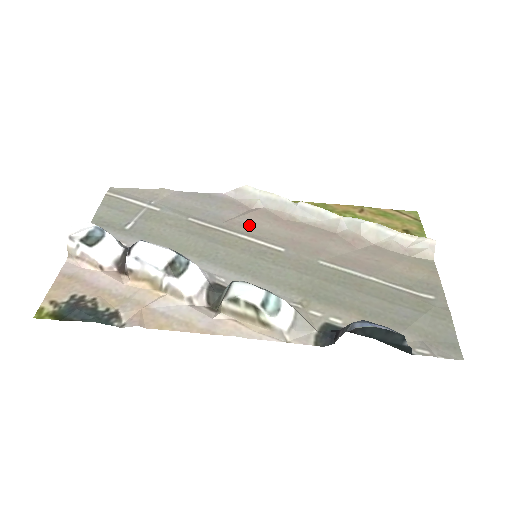
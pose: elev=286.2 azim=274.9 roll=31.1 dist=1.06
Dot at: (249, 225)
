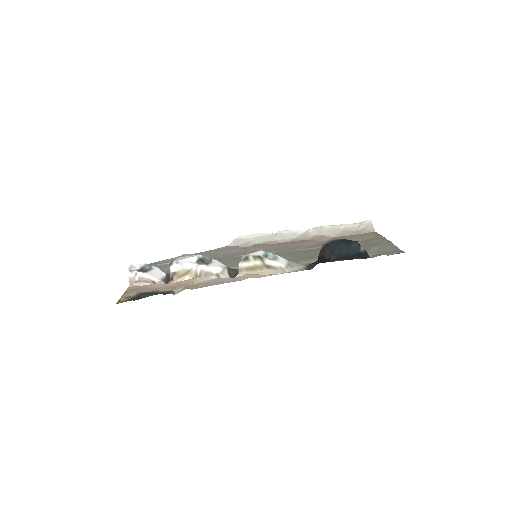
Dot at: (248, 251)
